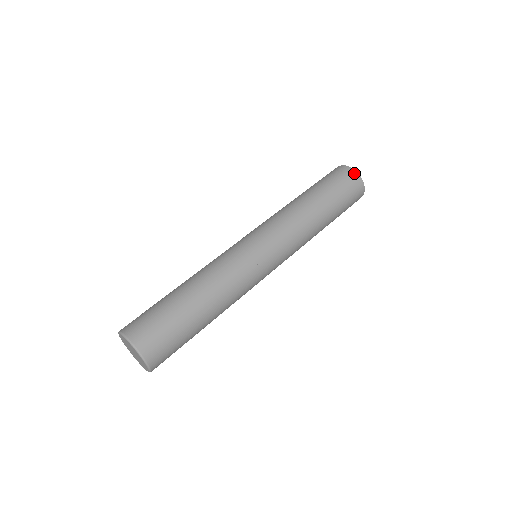
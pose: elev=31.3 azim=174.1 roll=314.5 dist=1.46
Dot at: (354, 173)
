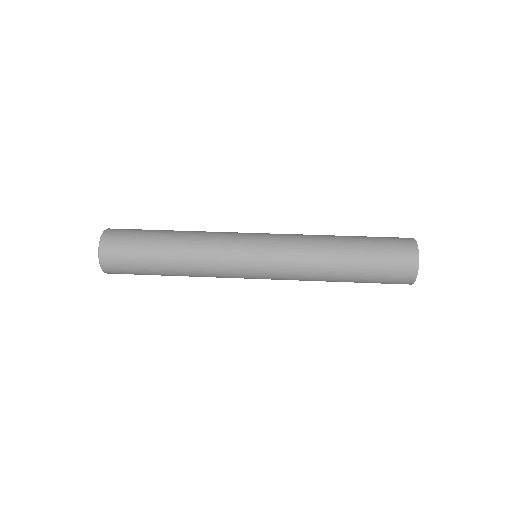
Dot at: (415, 255)
